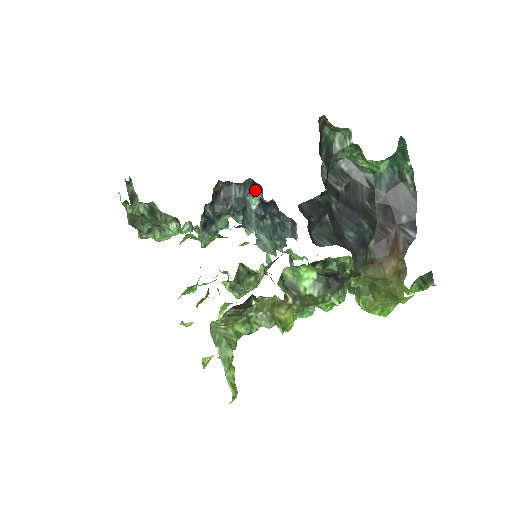
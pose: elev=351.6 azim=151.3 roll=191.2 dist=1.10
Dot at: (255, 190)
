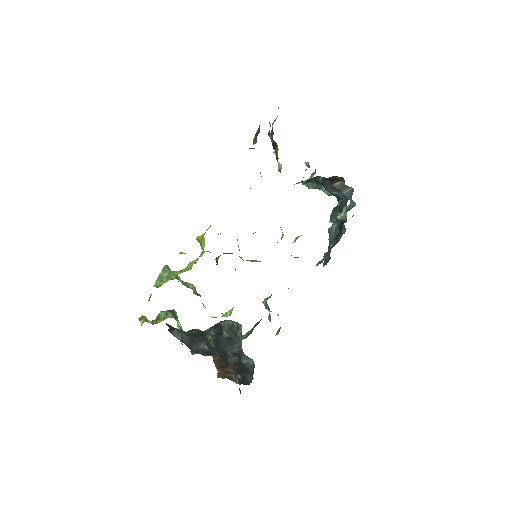
Dot at: (346, 215)
